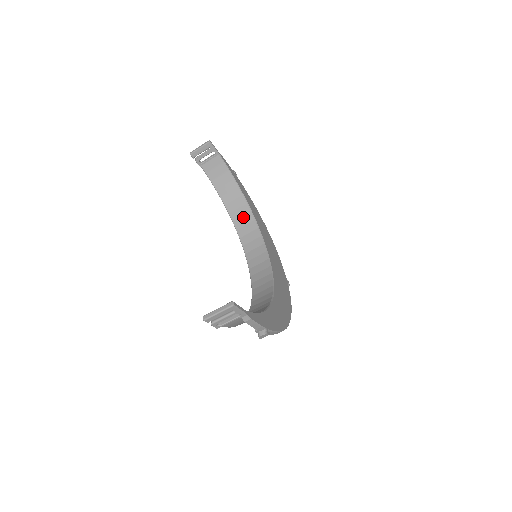
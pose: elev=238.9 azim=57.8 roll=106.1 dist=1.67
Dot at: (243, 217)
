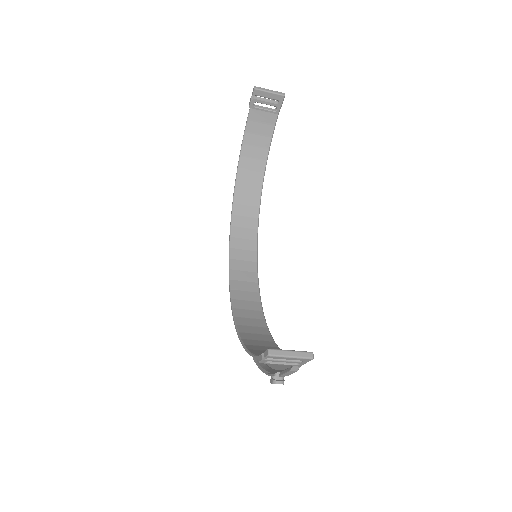
Dot at: (249, 195)
